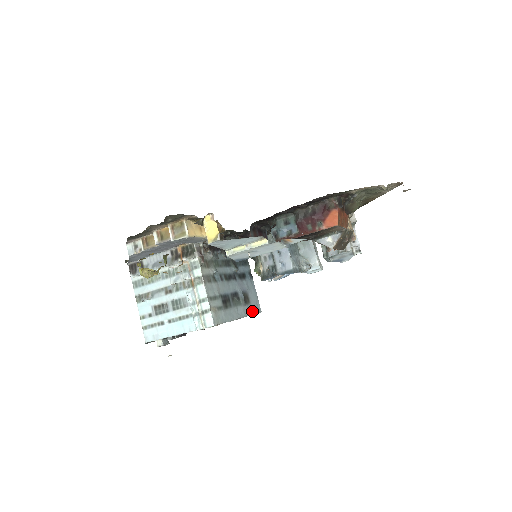
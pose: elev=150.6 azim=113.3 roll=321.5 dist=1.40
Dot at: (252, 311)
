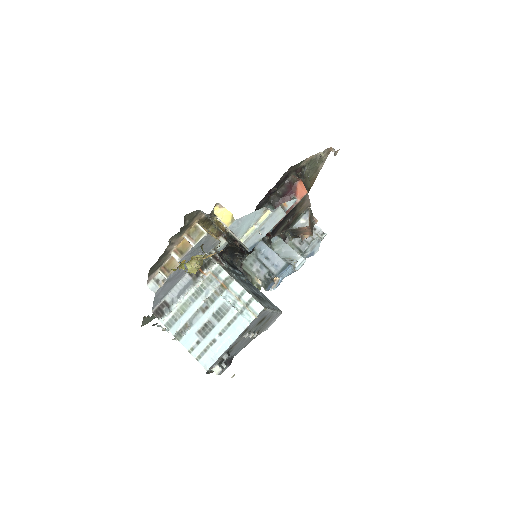
Dot at: (277, 309)
